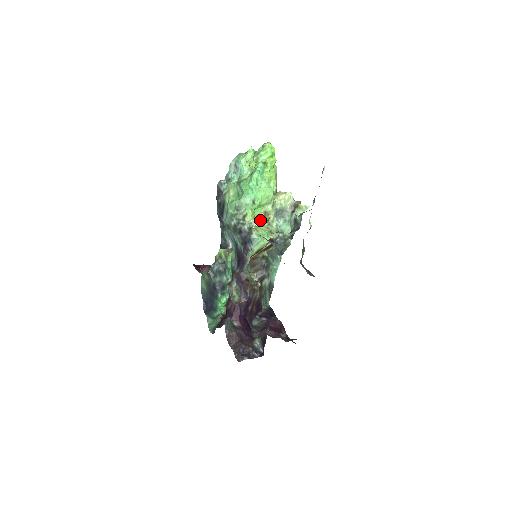
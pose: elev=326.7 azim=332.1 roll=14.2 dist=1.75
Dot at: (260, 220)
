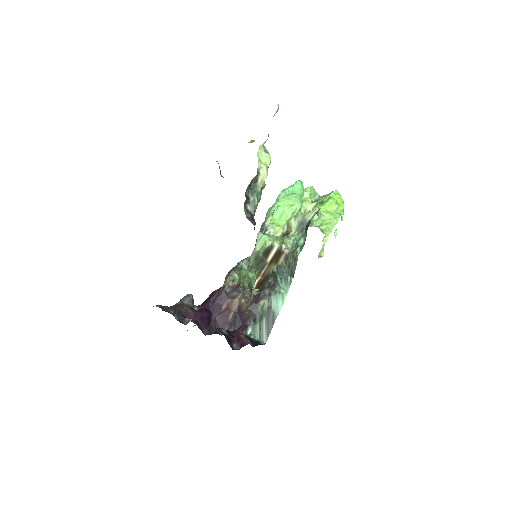
Dot at: (283, 233)
